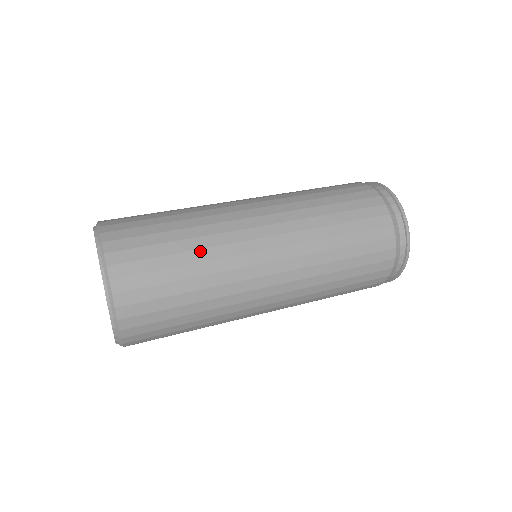
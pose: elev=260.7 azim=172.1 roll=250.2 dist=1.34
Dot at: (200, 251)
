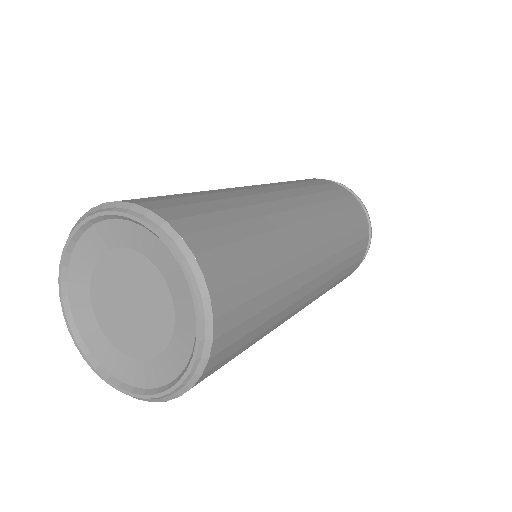
Dot at: (258, 220)
